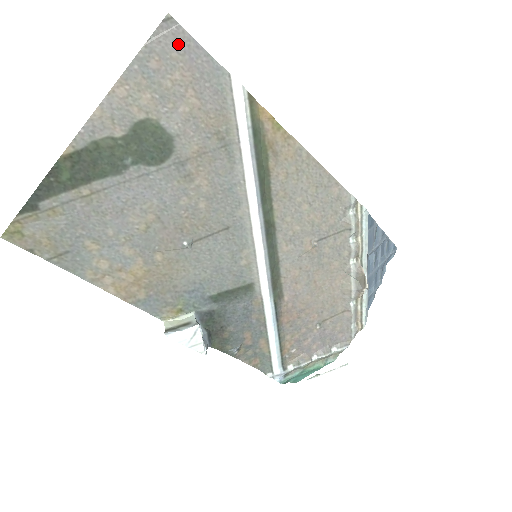
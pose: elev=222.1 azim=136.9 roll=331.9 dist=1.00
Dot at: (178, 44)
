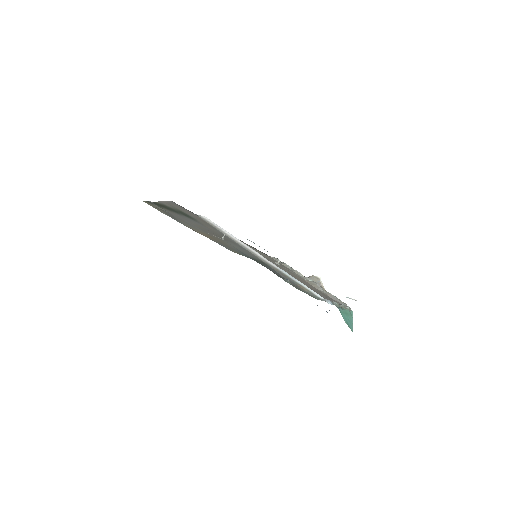
Dot at: (179, 206)
